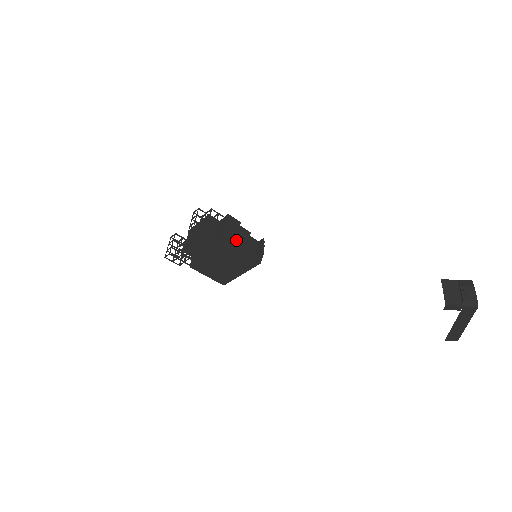
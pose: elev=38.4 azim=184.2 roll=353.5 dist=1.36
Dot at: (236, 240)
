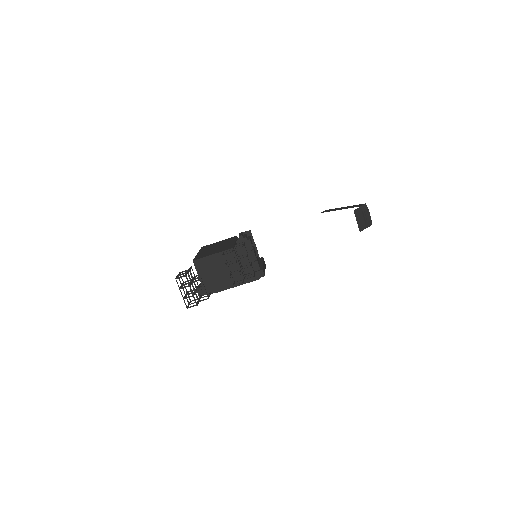
Dot at: occluded
